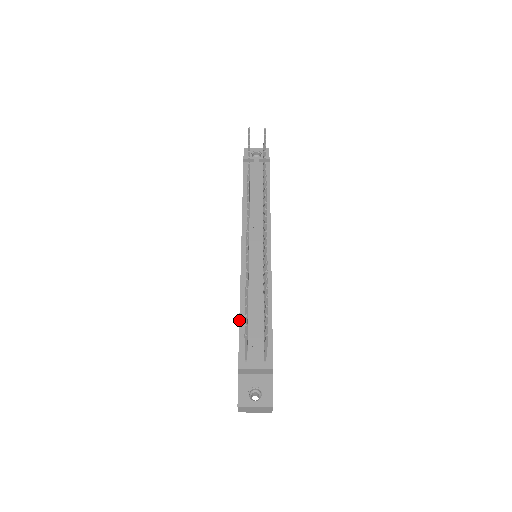
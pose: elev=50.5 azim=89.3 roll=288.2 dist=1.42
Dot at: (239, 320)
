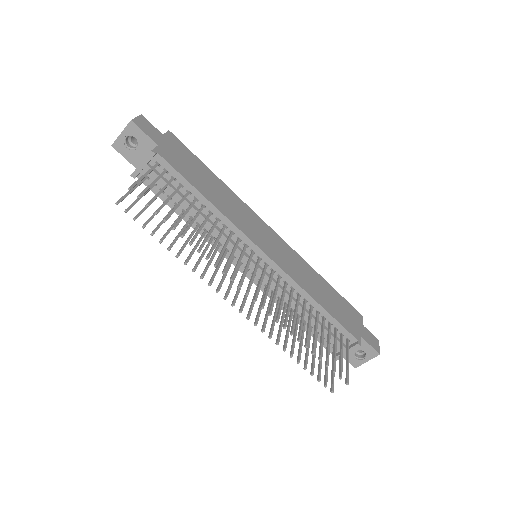
Dot at: occluded
